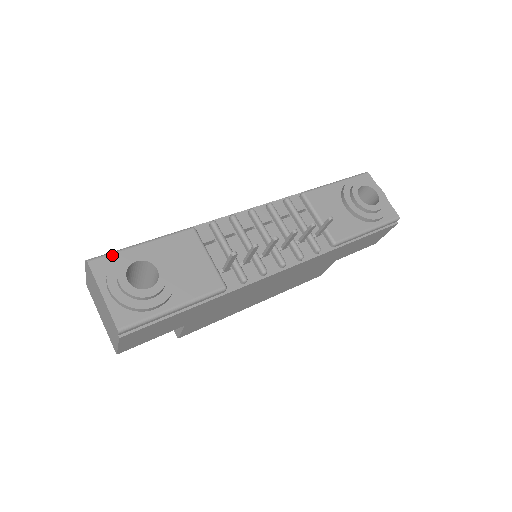
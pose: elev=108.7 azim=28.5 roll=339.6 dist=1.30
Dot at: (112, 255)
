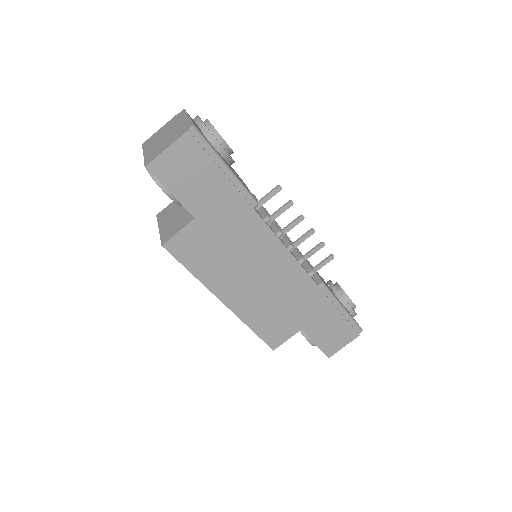
Dot at: occluded
